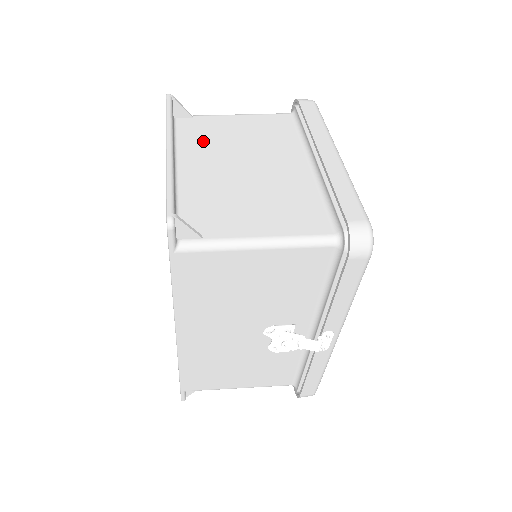
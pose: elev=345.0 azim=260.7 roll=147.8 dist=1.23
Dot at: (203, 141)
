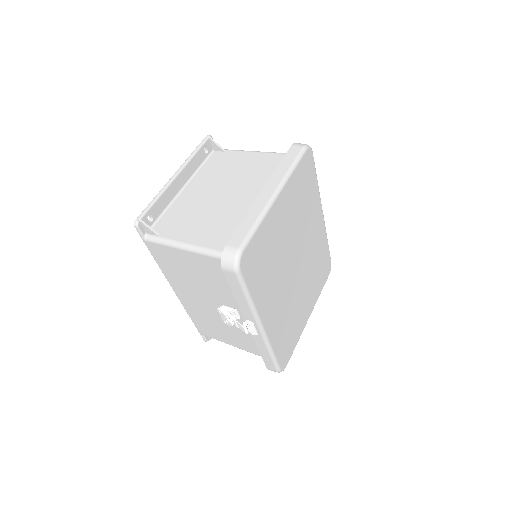
Dot at: (214, 170)
